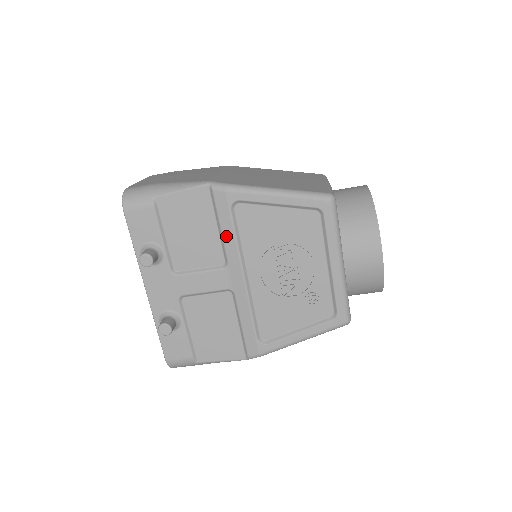
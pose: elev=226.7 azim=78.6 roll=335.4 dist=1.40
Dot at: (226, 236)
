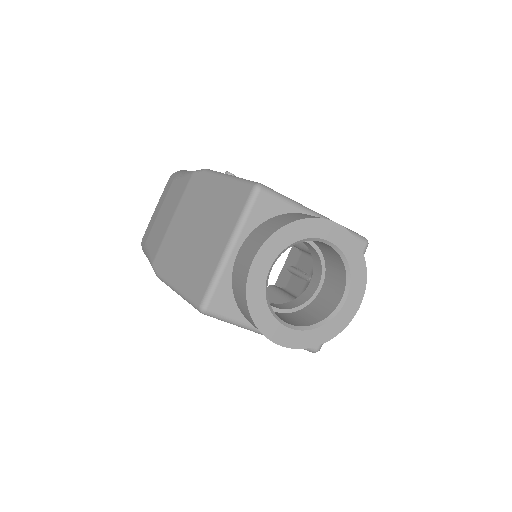
Dot at: occluded
